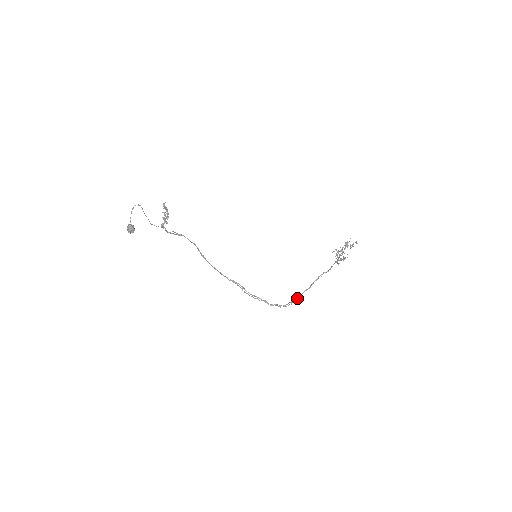
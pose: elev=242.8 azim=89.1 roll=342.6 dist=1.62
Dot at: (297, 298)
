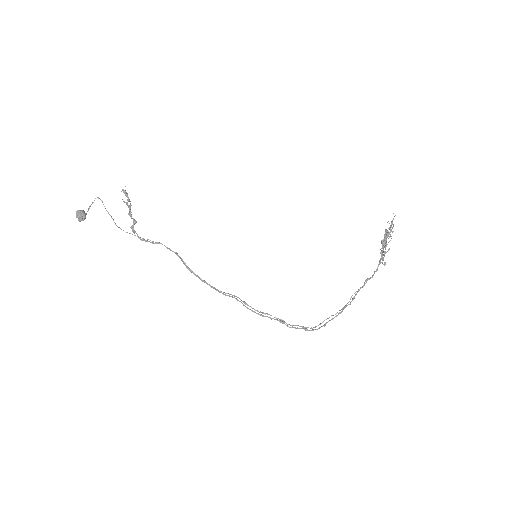
Dot at: (332, 318)
